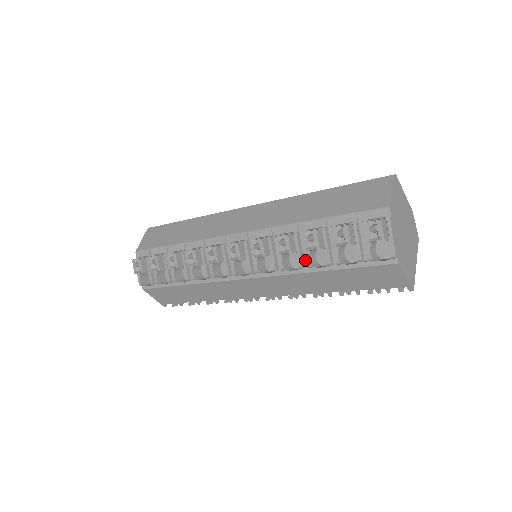
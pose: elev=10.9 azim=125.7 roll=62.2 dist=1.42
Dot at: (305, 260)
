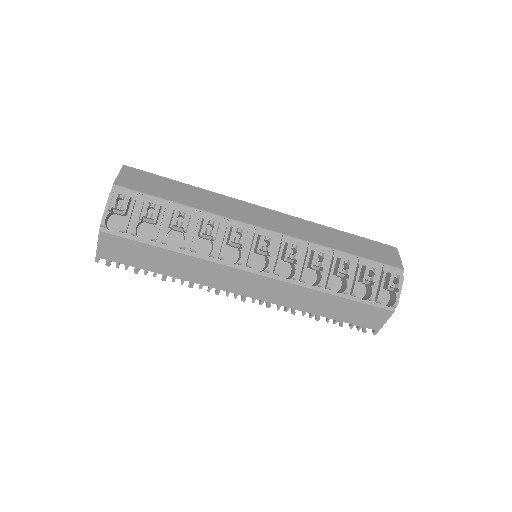
Dot at: (323, 281)
